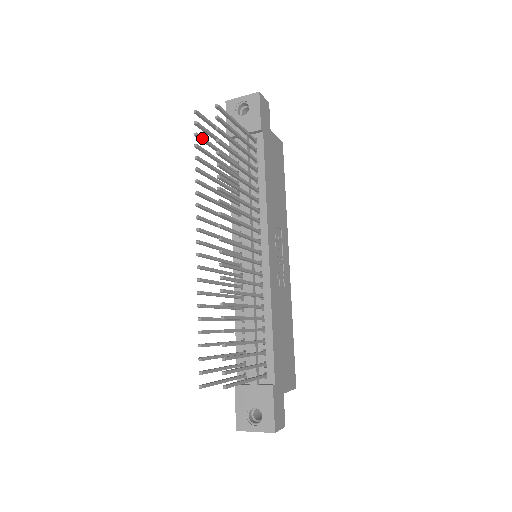
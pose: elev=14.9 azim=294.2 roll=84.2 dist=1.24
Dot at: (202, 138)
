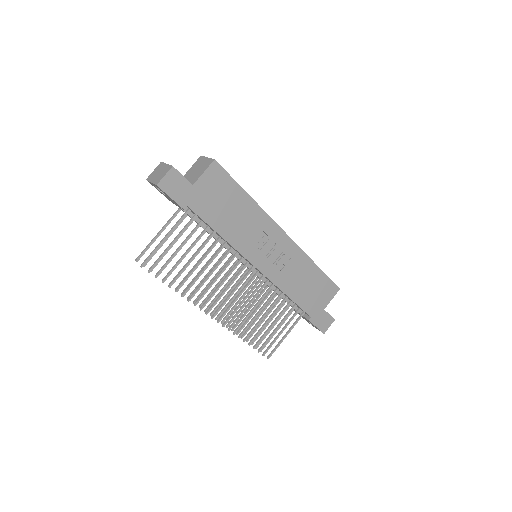
Dot at: (156, 265)
